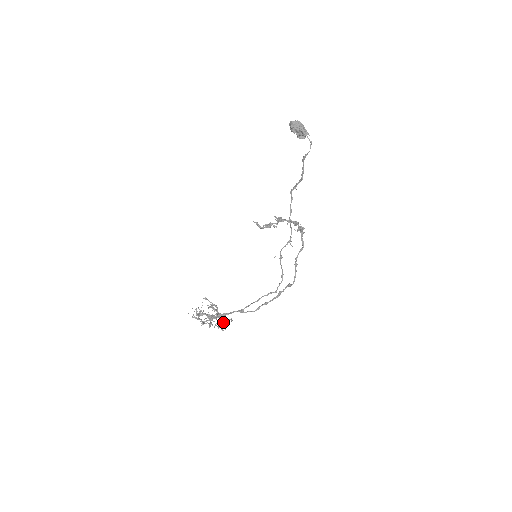
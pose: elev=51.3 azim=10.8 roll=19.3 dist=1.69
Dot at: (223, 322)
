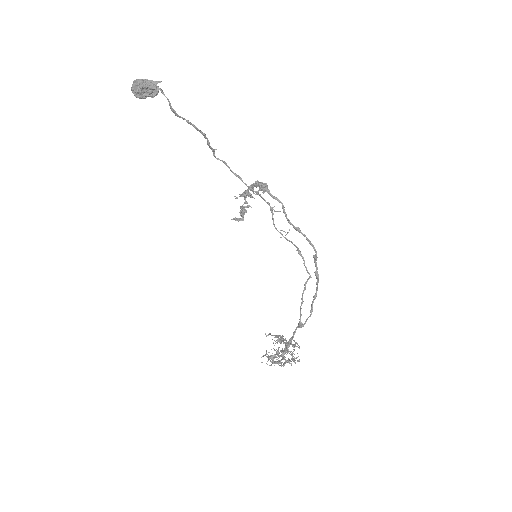
Dot at: occluded
